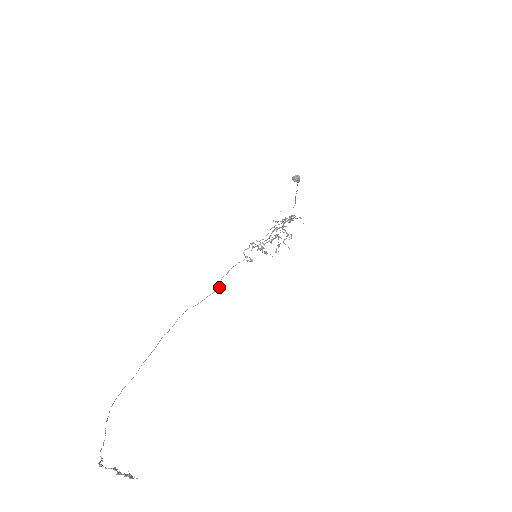
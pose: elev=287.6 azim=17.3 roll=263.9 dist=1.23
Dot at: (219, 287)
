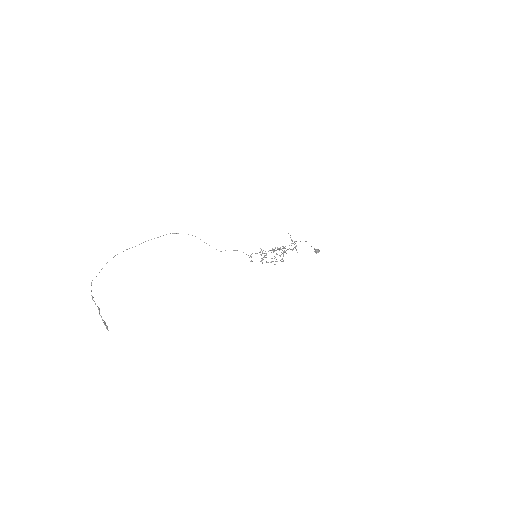
Dot at: occluded
